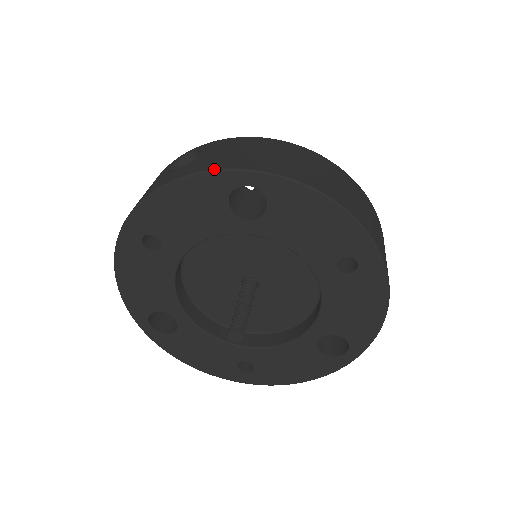
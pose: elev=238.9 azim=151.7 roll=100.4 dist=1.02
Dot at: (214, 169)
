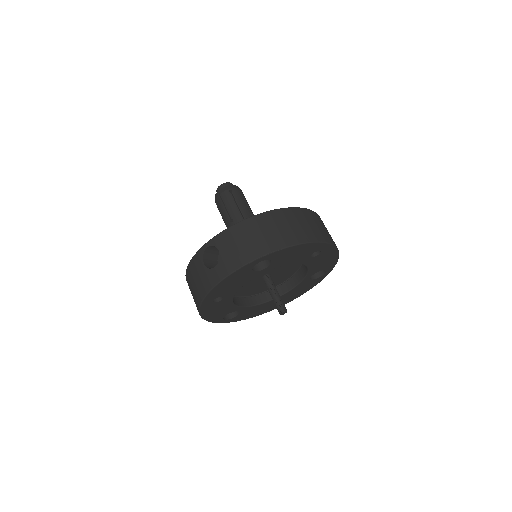
Dot at: (242, 266)
